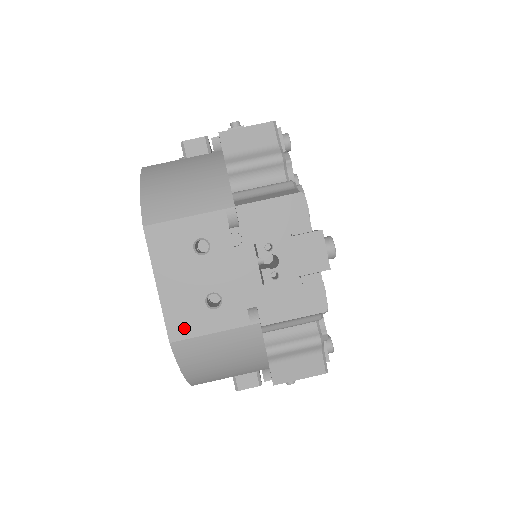
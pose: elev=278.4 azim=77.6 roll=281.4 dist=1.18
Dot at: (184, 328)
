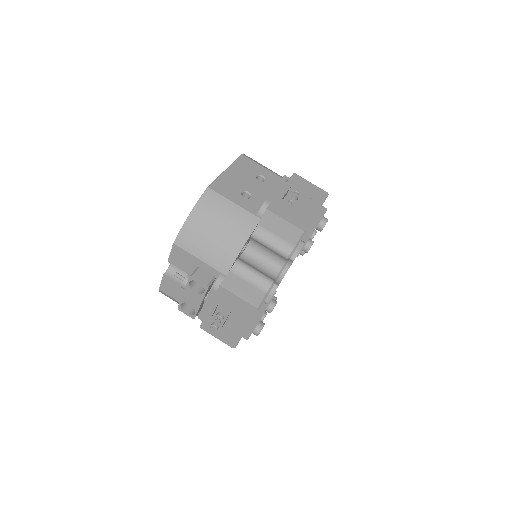
Dot at: (221, 189)
